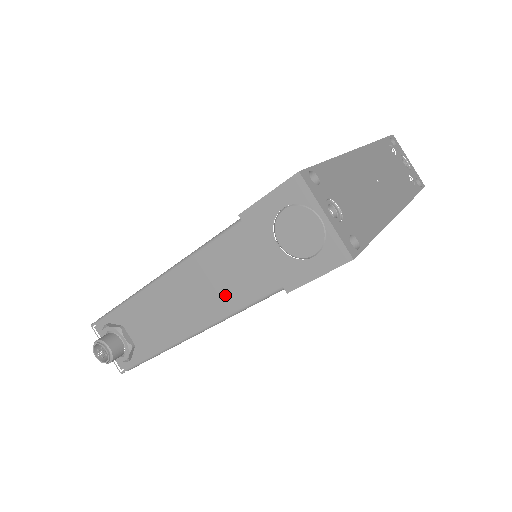
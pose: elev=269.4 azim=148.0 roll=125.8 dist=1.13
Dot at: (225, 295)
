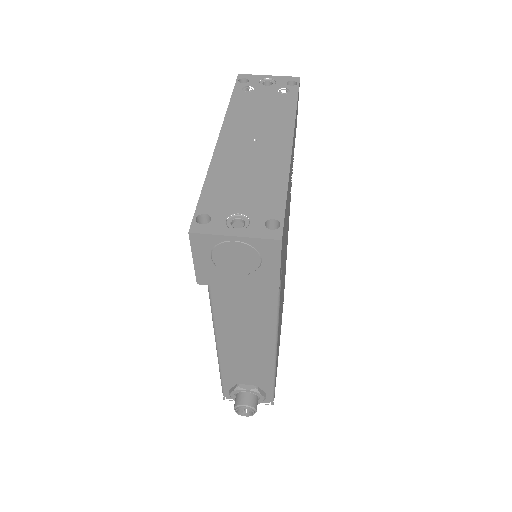
Dot at: (258, 317)
